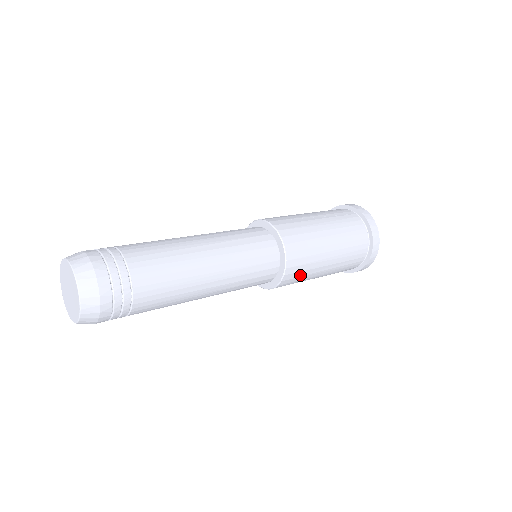
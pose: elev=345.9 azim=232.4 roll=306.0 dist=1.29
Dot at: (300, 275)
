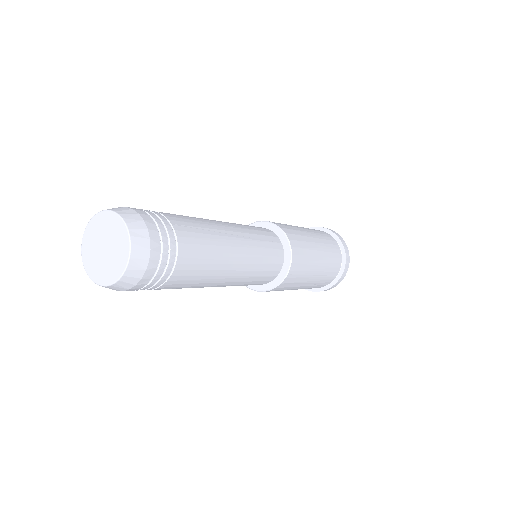
Dot at: (303, 261)
